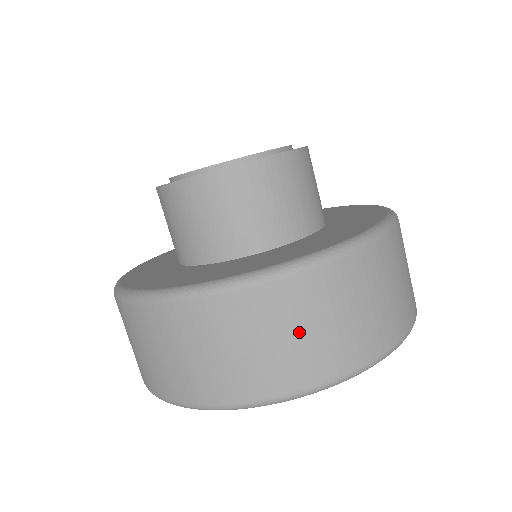
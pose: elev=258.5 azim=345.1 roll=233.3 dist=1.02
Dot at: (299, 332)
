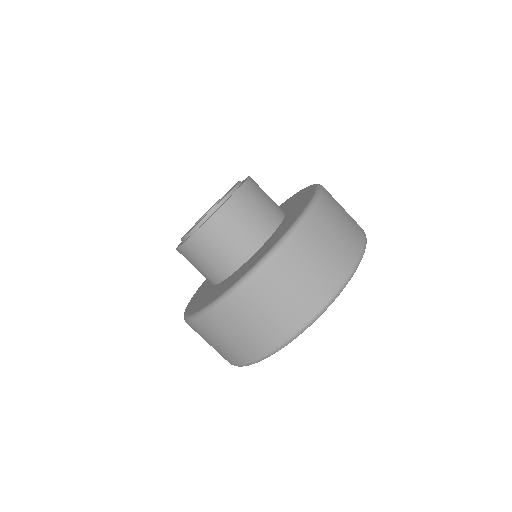
Dot at: (314, 263)
